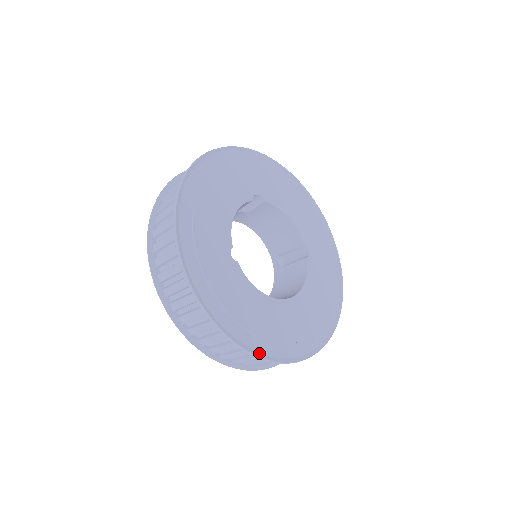
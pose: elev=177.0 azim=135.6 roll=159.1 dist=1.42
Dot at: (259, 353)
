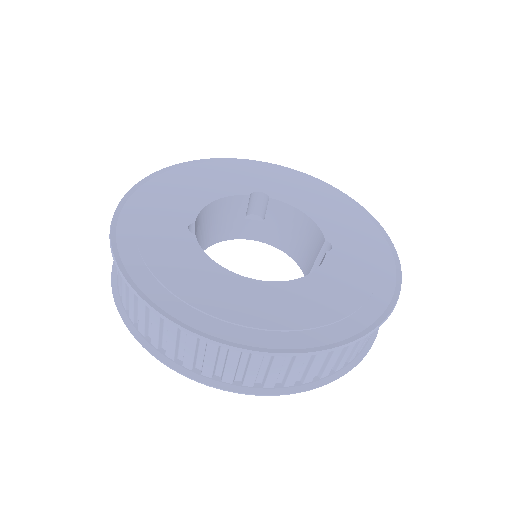
Dot at: (181, 322)
